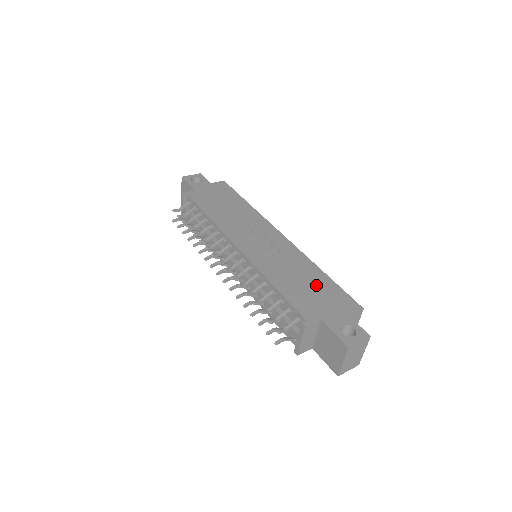
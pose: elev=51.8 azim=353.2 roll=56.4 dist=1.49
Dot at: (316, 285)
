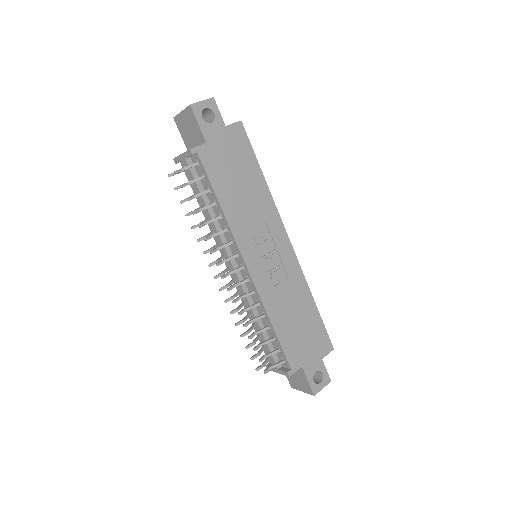
Dot at: (306, 322)
